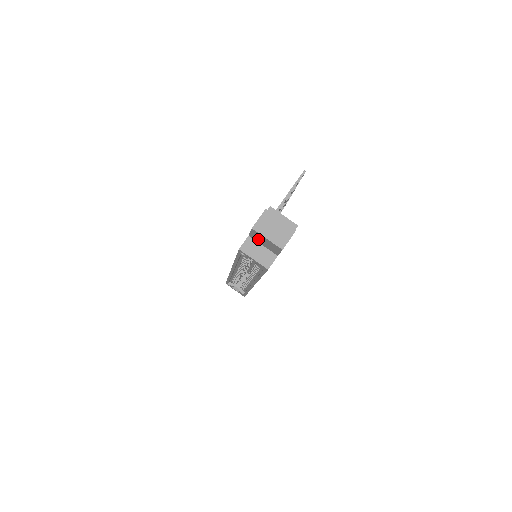
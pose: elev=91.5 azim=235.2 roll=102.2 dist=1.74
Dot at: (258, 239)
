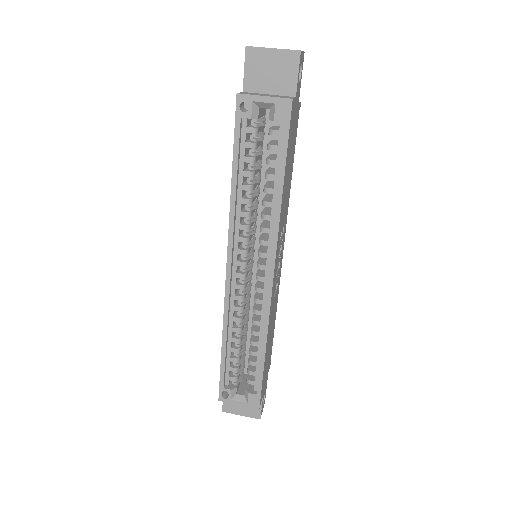
Dot at: (259, 79)
